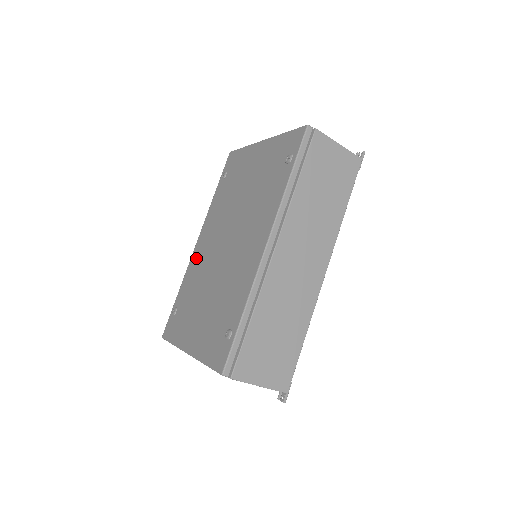
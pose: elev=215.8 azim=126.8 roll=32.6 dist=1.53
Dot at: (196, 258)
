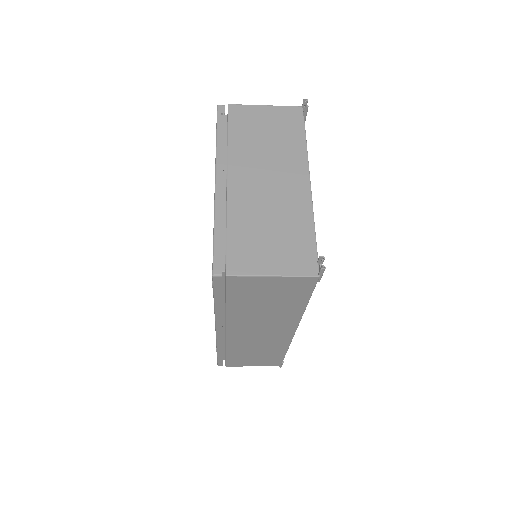
Dot at: occluded
